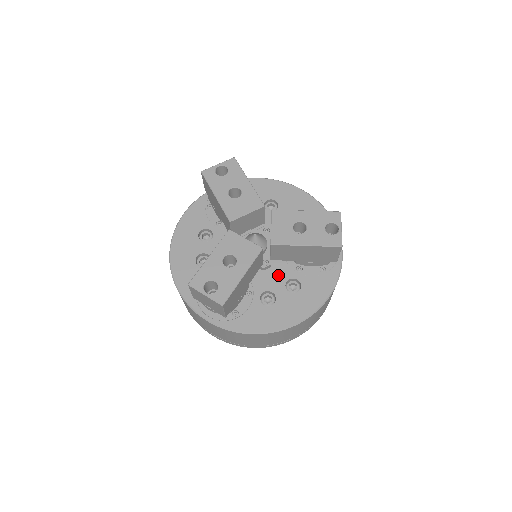
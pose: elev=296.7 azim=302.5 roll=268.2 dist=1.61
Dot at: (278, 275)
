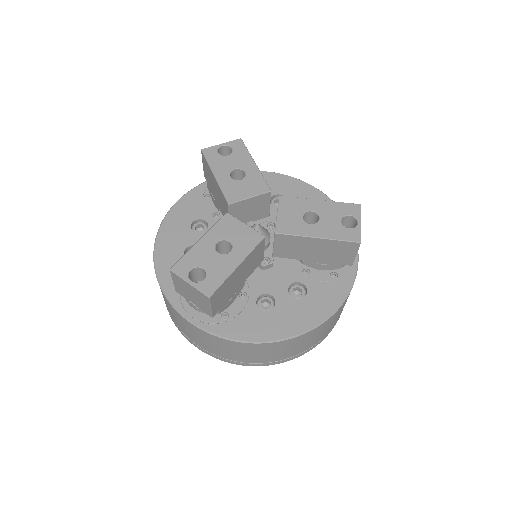
Dot at: (280, 277)
